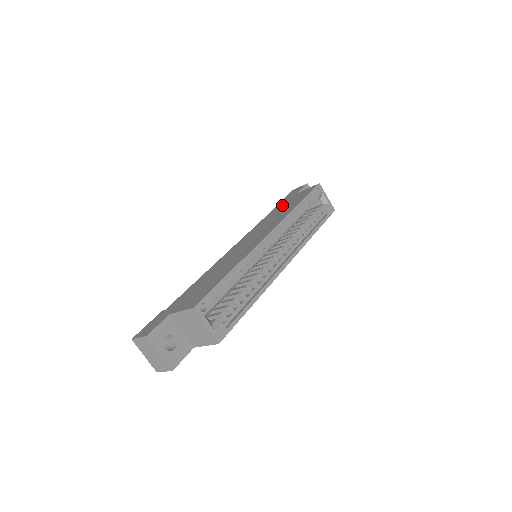
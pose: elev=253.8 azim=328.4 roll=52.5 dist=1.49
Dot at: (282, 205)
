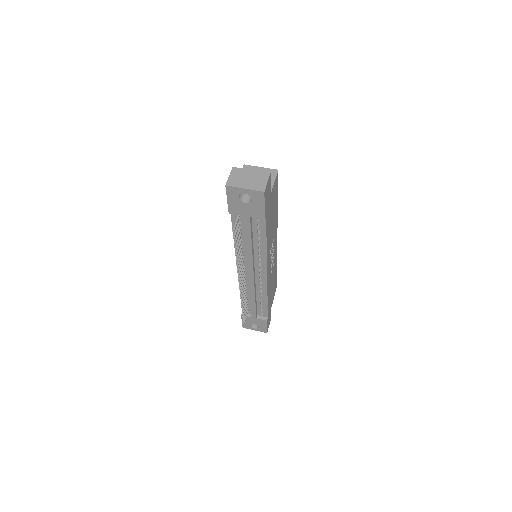
Dot at: occluded
